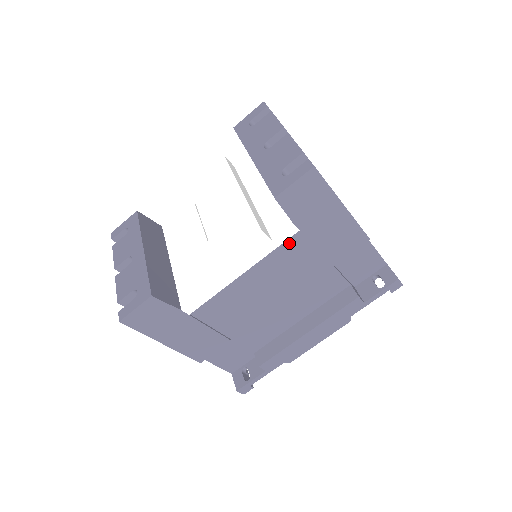
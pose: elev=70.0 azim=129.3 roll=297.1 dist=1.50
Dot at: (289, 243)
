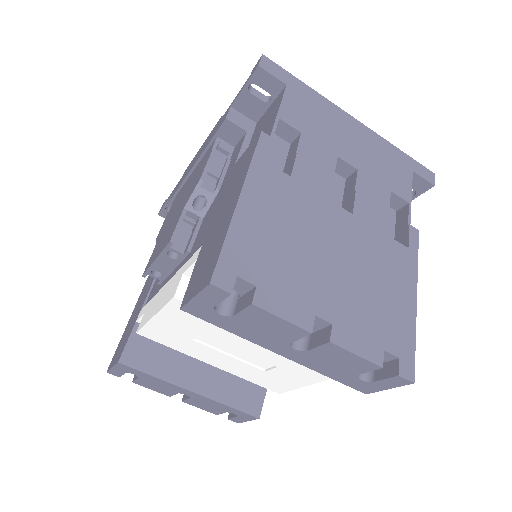
Dot at: occluded
